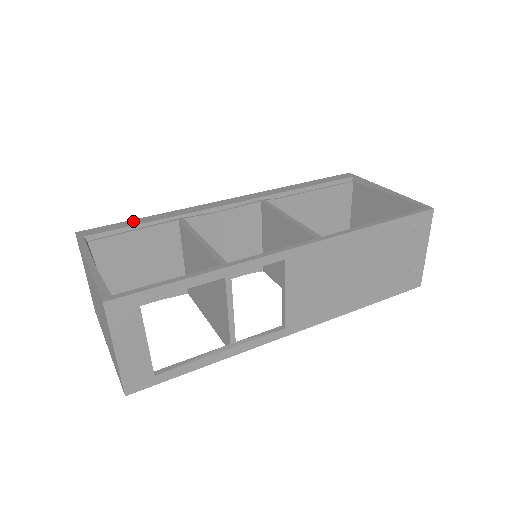
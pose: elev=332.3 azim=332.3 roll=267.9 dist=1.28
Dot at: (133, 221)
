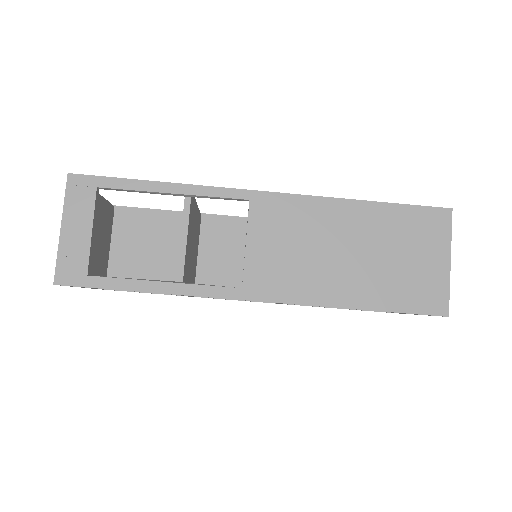
Dot at: occluded
